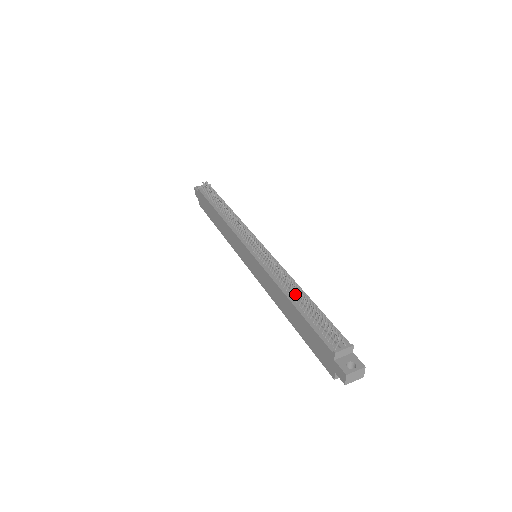
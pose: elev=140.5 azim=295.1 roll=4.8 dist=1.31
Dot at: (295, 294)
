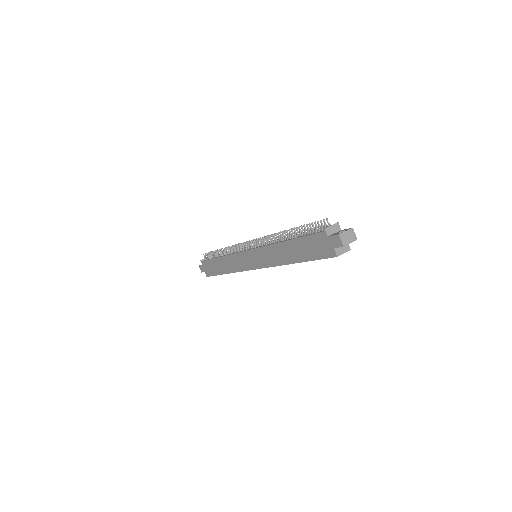
Dot at: (287, 235)
